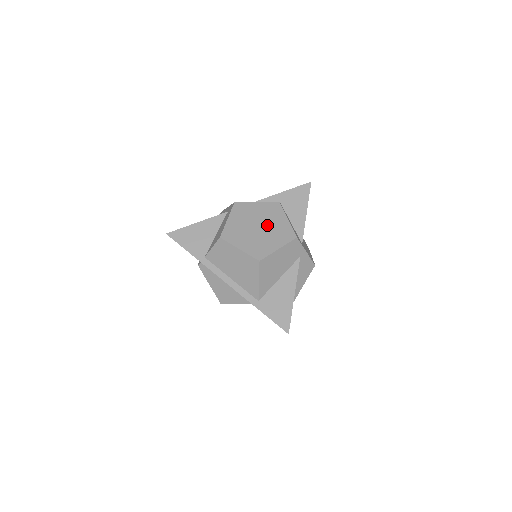
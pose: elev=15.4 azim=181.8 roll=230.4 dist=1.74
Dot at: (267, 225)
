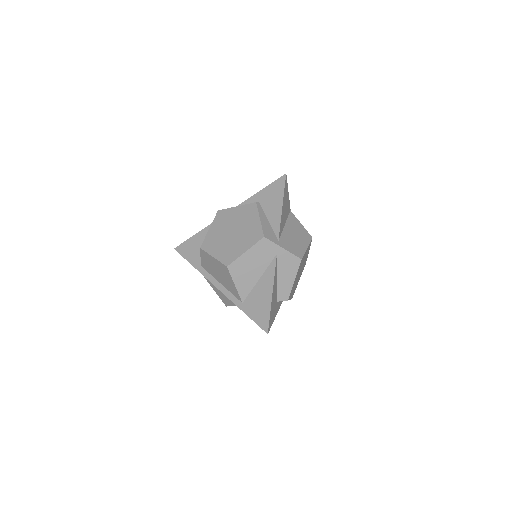
Dot at: (240, 228)
